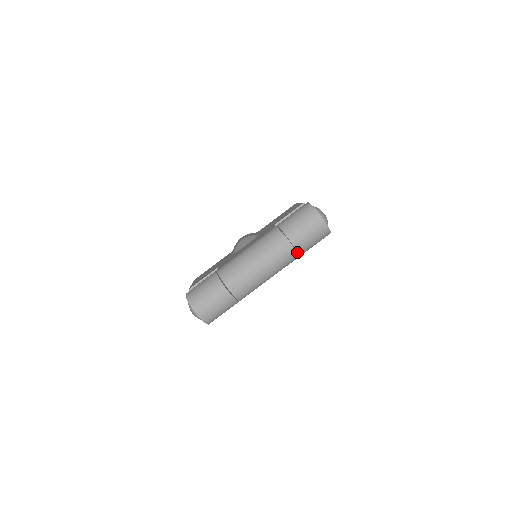
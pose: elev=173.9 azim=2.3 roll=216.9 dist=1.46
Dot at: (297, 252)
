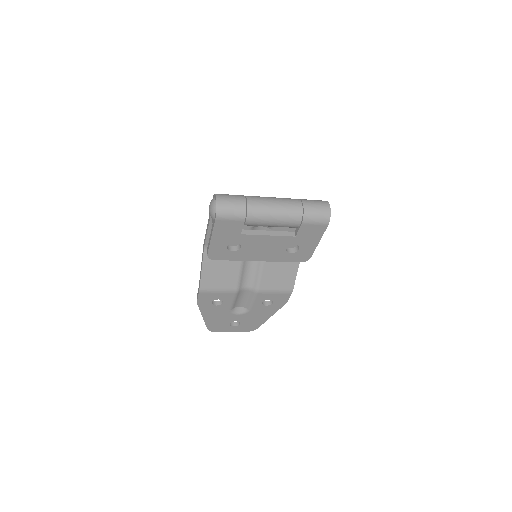
Dot at: (301, 219)
